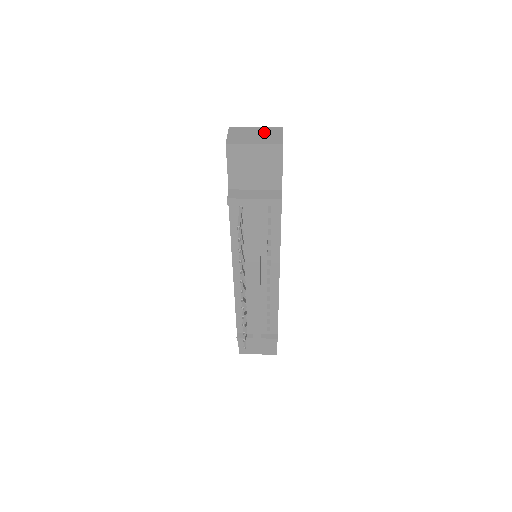
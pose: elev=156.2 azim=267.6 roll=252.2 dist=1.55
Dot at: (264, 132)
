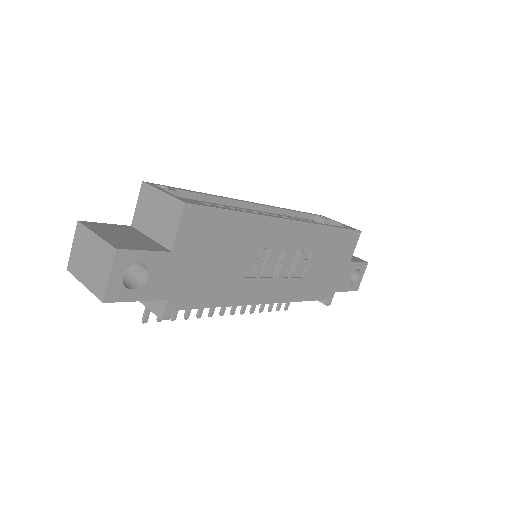
Dot at: (97, 256)
